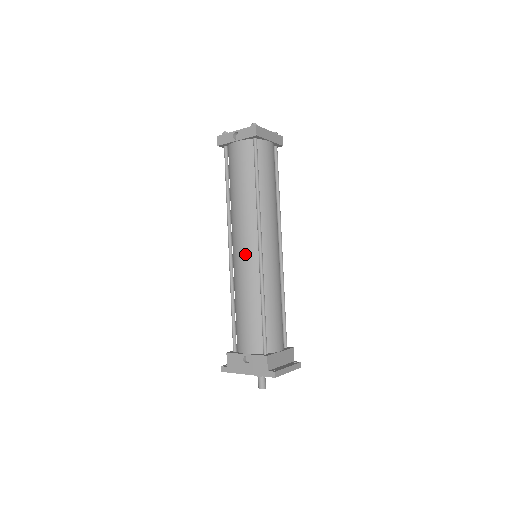
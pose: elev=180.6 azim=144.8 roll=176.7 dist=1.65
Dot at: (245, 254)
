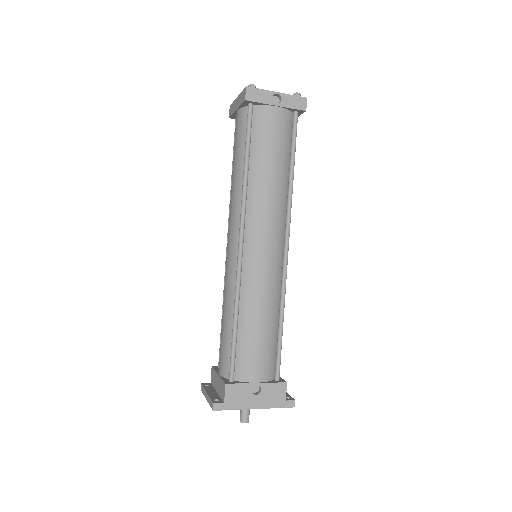
Dot at: (270, 255)
